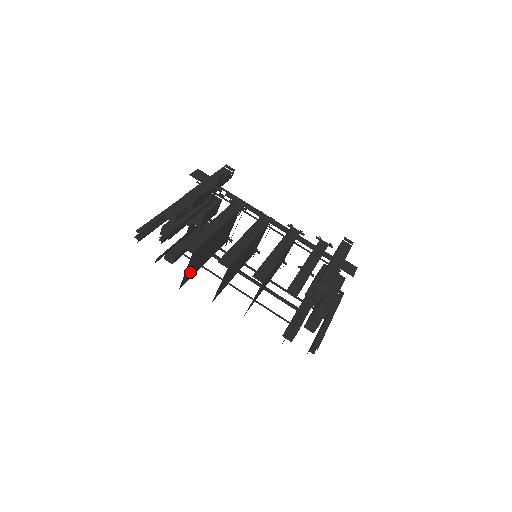
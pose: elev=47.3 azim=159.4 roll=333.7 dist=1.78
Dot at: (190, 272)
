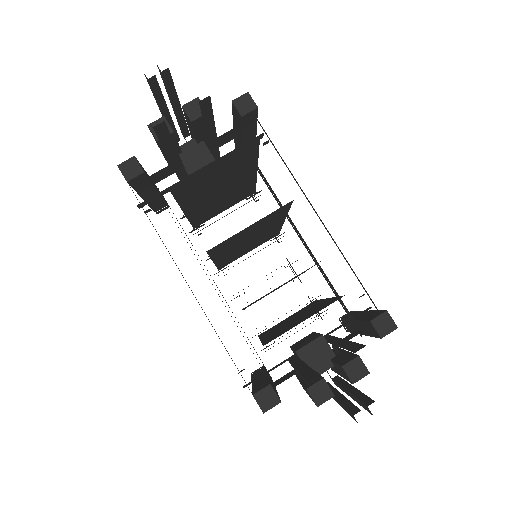
Dot at: (197, 184)
